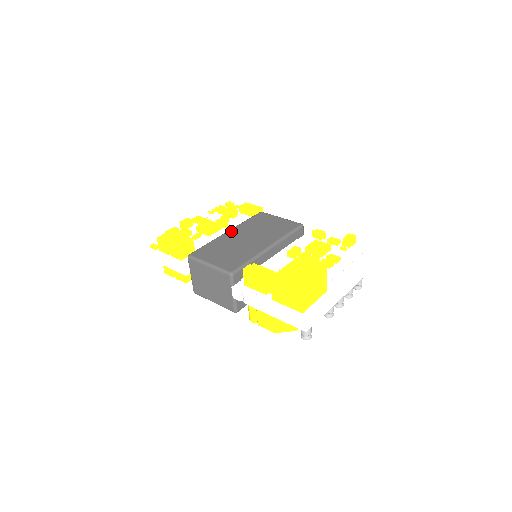
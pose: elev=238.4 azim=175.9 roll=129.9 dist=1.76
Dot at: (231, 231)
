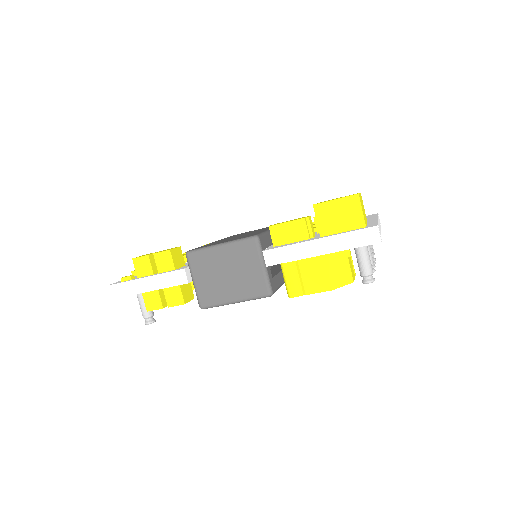
Dot at: occluded
